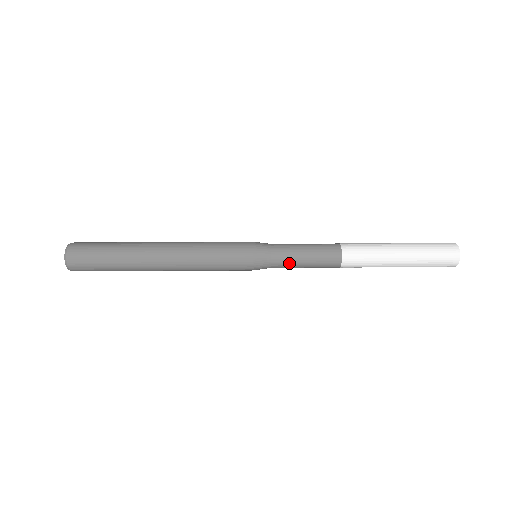
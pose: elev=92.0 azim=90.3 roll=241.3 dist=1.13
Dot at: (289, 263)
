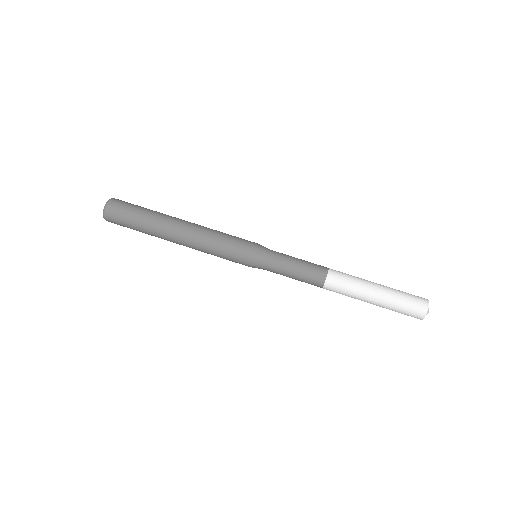
Dot at: (281, 267)
